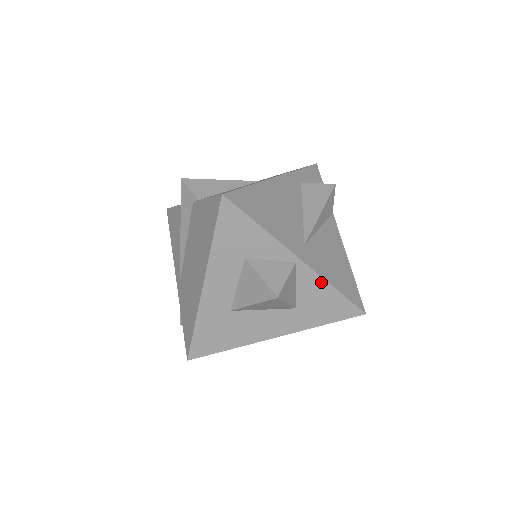
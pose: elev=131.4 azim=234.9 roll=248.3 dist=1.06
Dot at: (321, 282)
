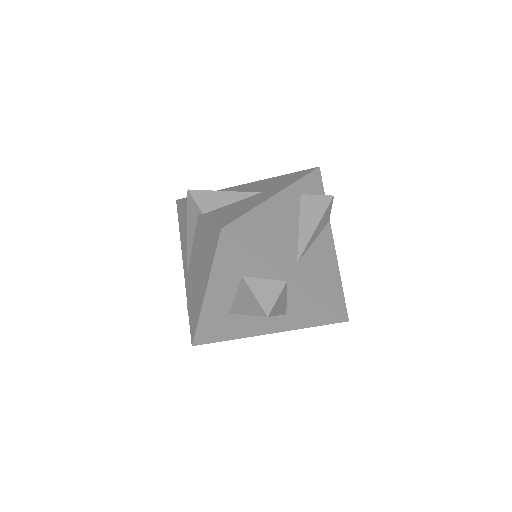
Dot at: (310, 296)
